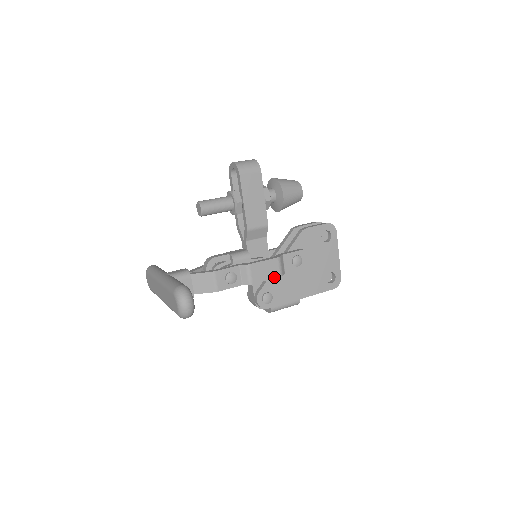
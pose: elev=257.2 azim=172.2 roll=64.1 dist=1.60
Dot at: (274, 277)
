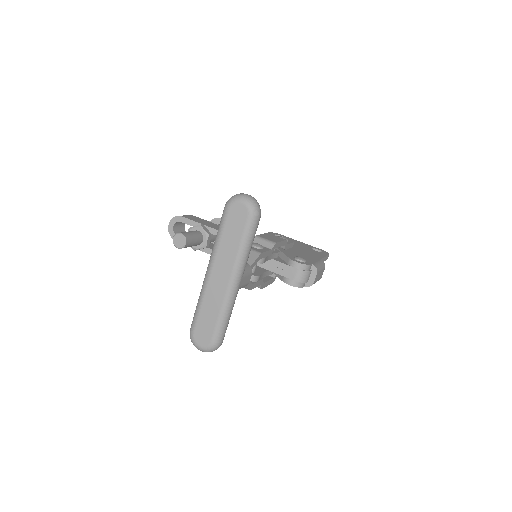
Dot at: (283, 240)
